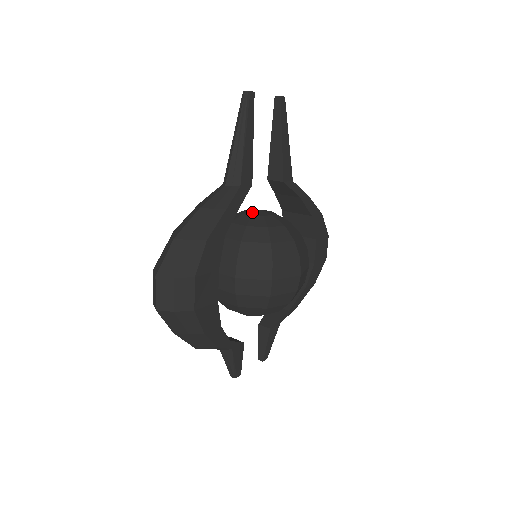
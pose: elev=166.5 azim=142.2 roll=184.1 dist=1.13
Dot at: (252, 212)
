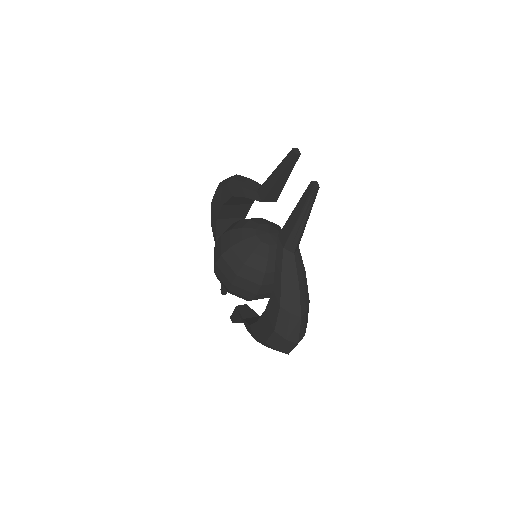
Dot at: (271, 240)
